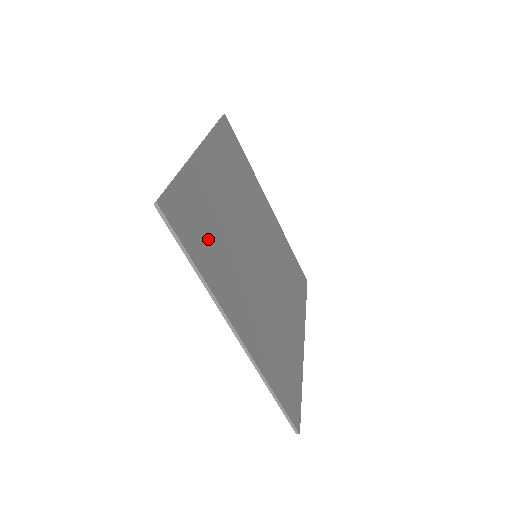
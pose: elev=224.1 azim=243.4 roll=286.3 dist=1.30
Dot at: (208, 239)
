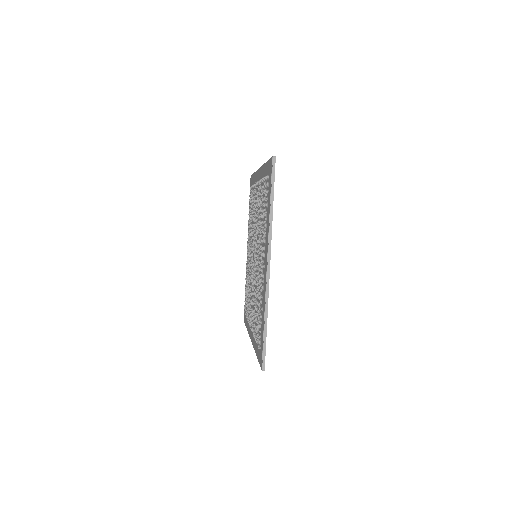
Dot at: occluded
